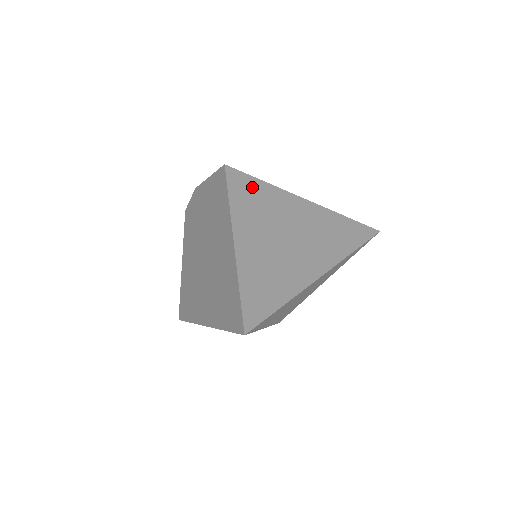
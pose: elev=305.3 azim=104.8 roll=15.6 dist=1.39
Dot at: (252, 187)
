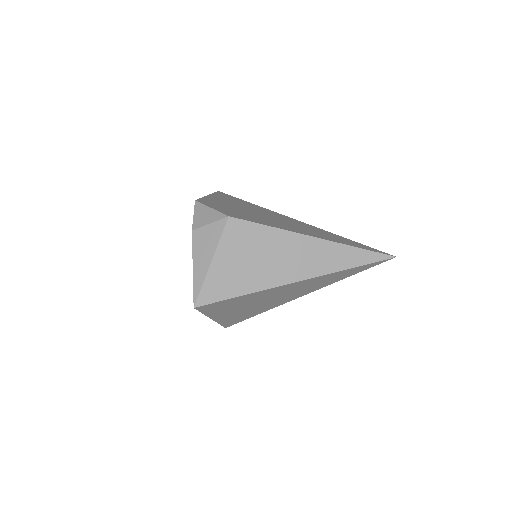
Dot at: (224, 303)
